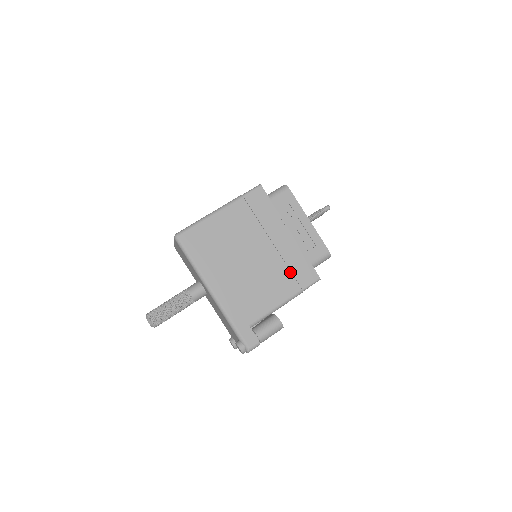
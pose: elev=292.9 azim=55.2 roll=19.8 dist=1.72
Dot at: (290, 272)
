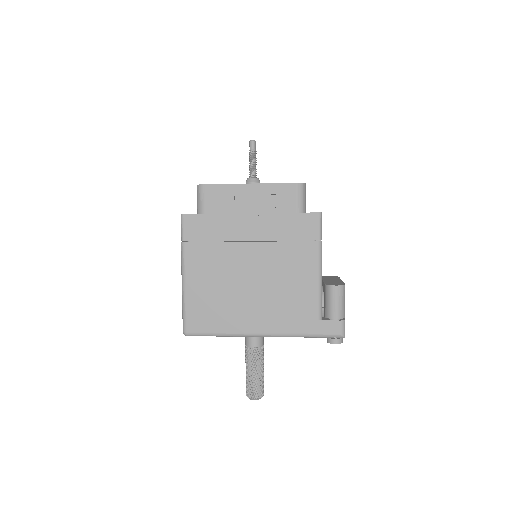
Dot at: (292, 242)
